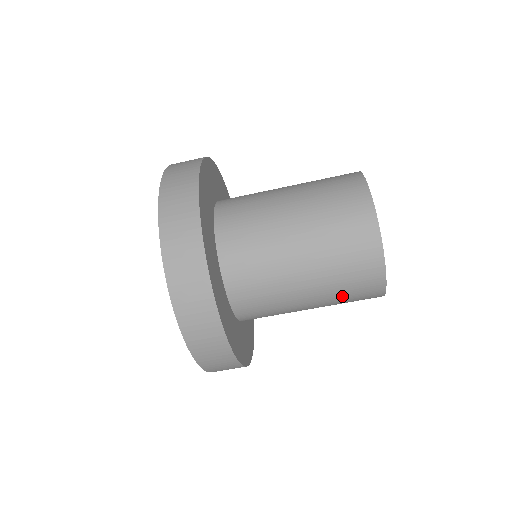
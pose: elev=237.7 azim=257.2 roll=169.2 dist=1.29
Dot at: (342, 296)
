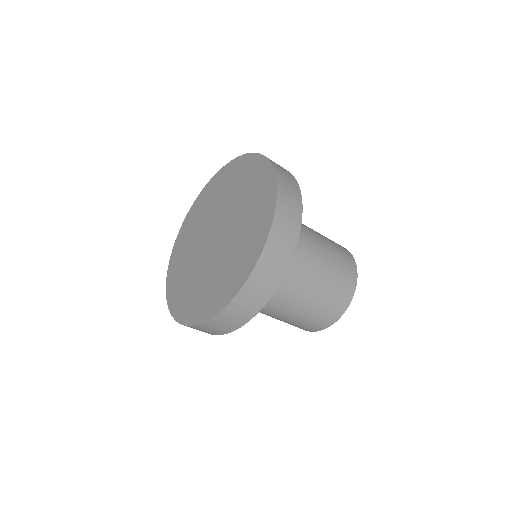
Dot at: (318, 308)
